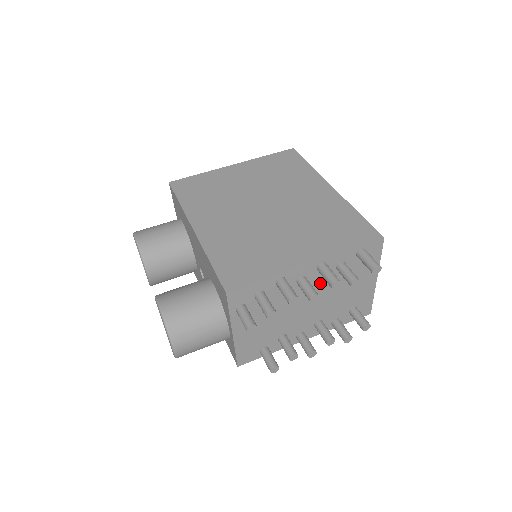
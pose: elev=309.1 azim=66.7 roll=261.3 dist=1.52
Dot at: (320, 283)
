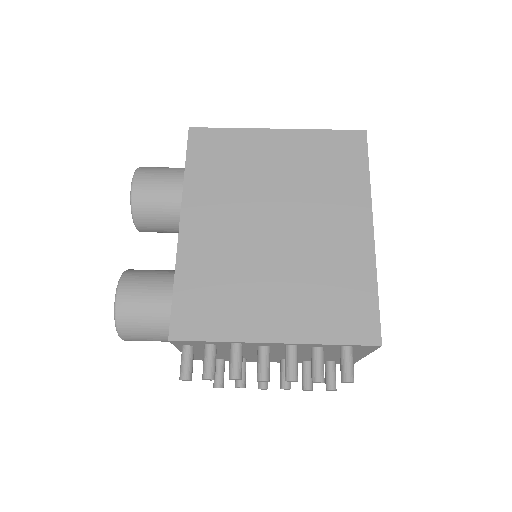
Dot at: occluded
